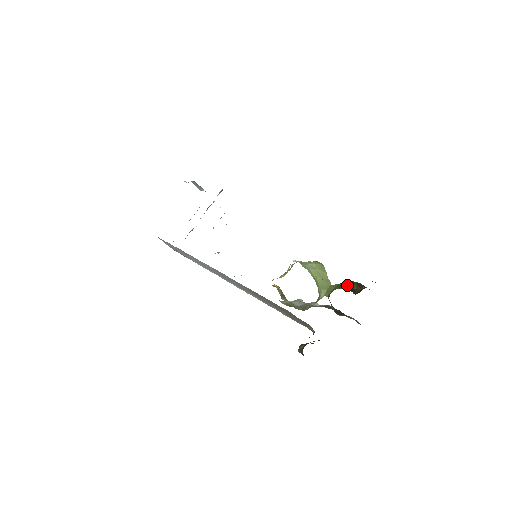
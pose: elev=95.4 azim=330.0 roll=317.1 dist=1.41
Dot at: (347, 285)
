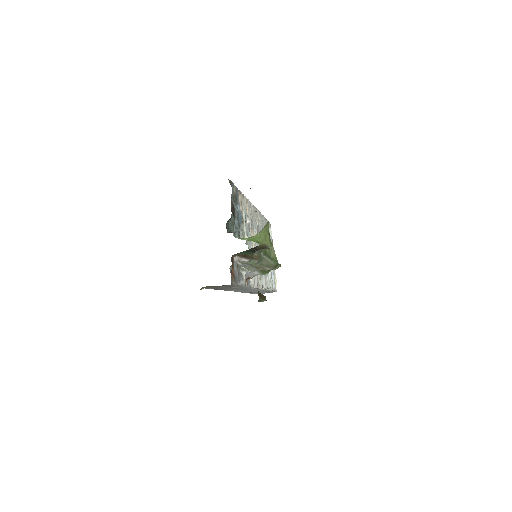
Dot at: occluded
